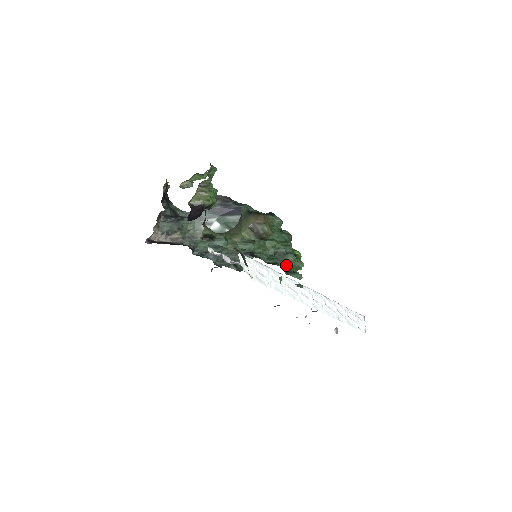
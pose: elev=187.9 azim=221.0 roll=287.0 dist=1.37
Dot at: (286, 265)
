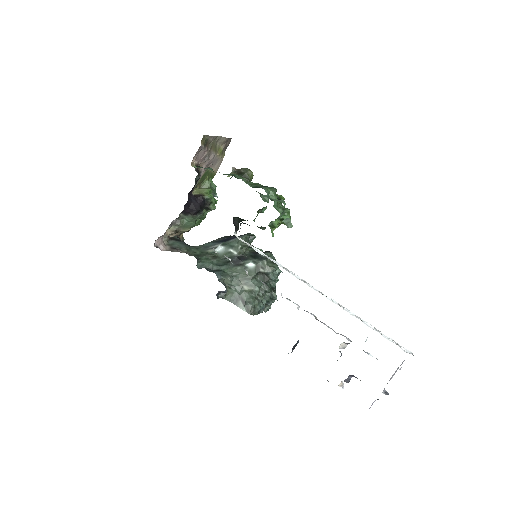
Dot at: (266, 188)
